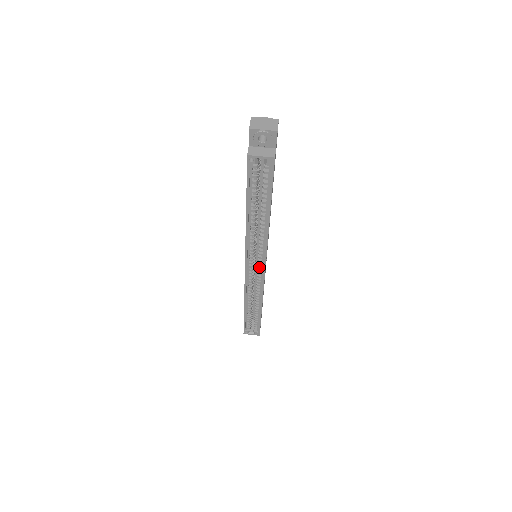
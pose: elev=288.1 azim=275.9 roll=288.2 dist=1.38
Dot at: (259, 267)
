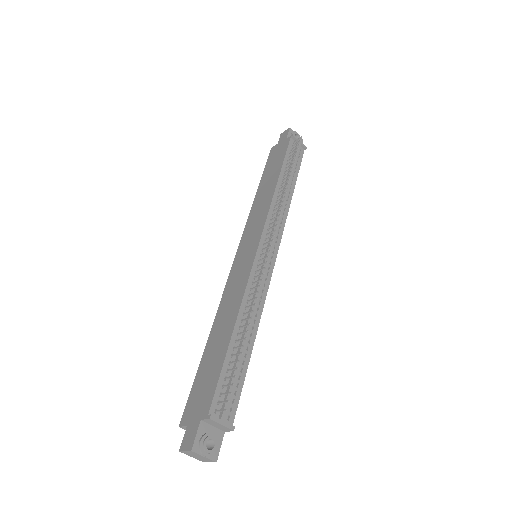
Dot at: occluded
